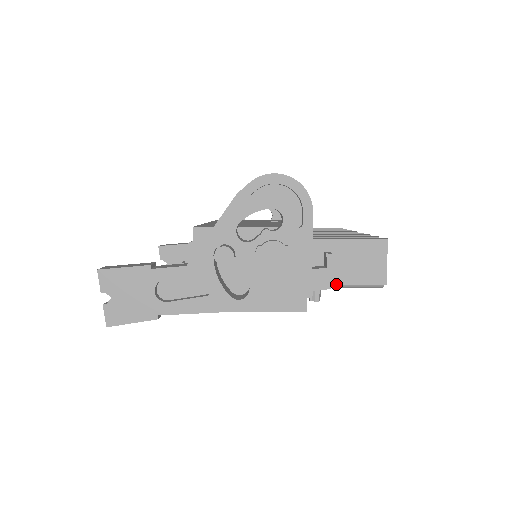
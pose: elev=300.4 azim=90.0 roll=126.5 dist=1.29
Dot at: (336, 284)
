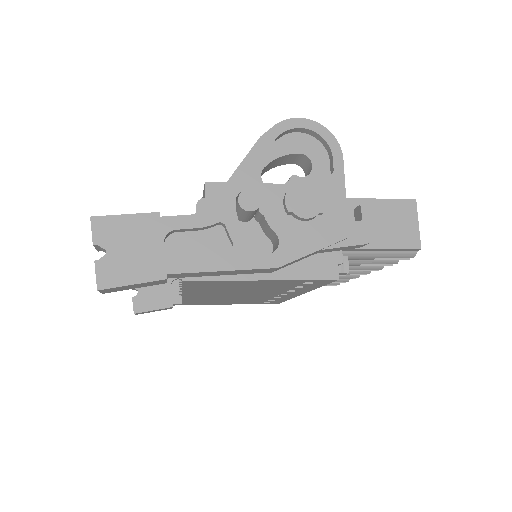
Dot at: (374, 238)
